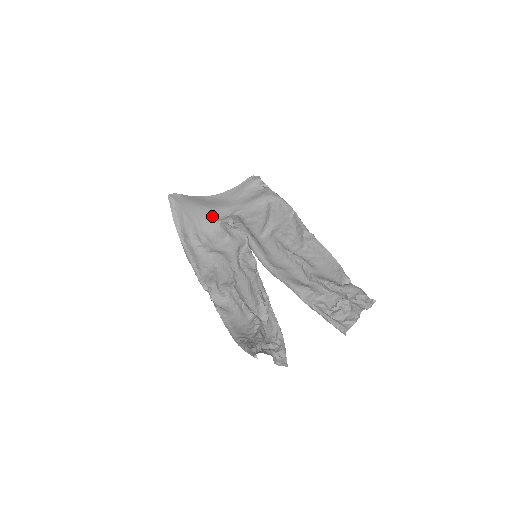
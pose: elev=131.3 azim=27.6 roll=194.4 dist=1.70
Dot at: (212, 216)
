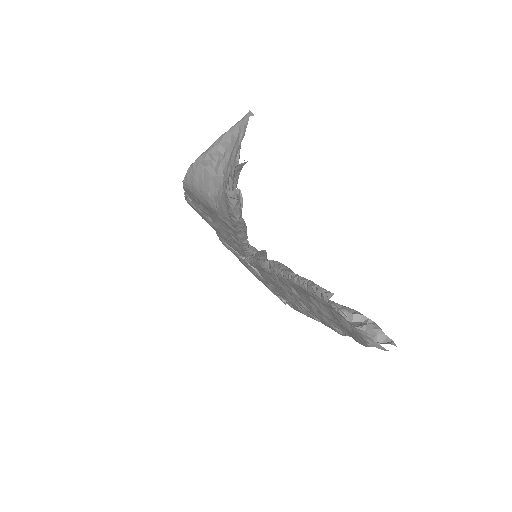
Dot at: occluded
